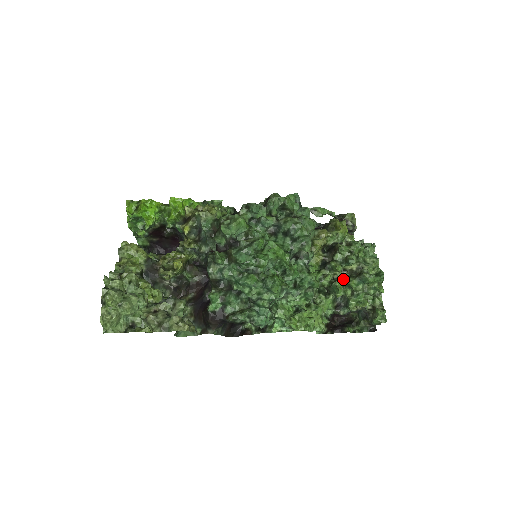
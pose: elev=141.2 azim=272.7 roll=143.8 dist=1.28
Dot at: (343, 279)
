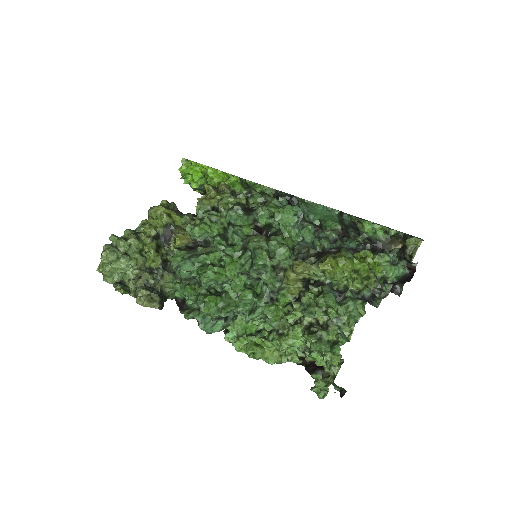
Dot at: (306, 326)
